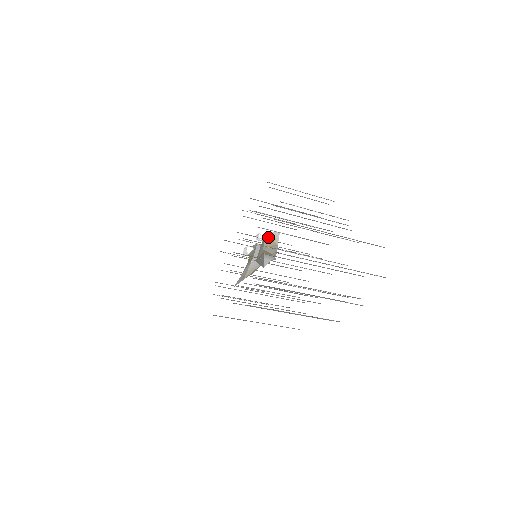
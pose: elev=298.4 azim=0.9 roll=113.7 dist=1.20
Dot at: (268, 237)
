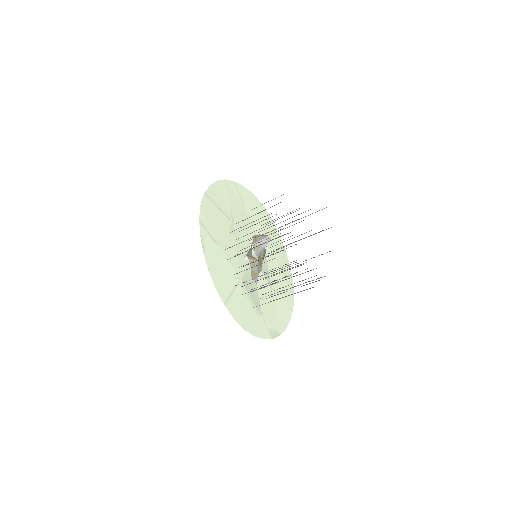
Dot at: (249, 257)
